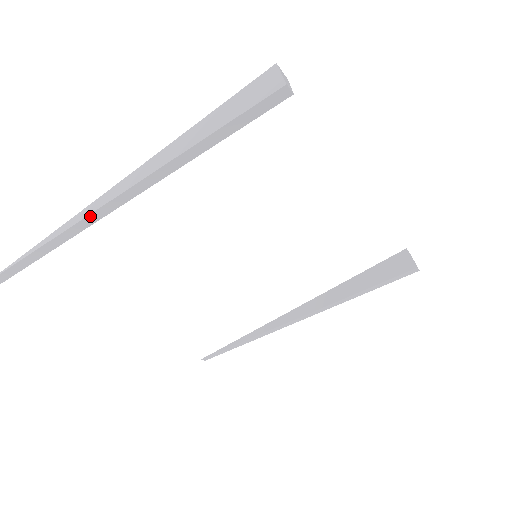
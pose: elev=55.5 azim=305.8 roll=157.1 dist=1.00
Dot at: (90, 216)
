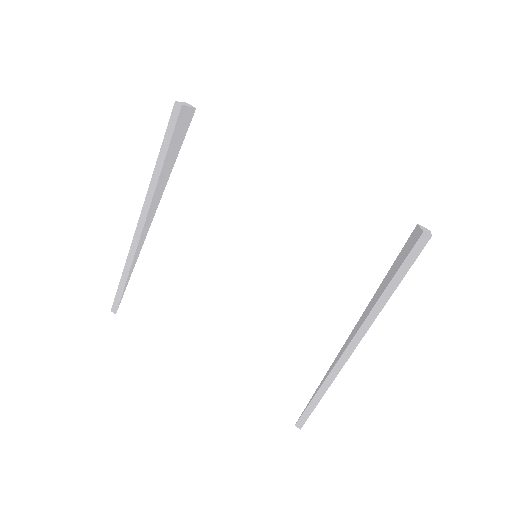
Dot at: (135, 235)
